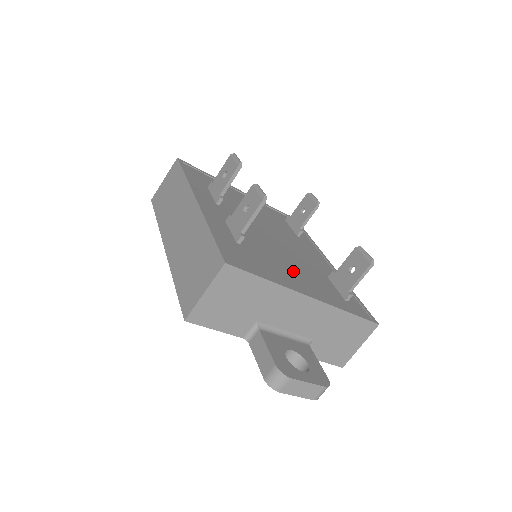
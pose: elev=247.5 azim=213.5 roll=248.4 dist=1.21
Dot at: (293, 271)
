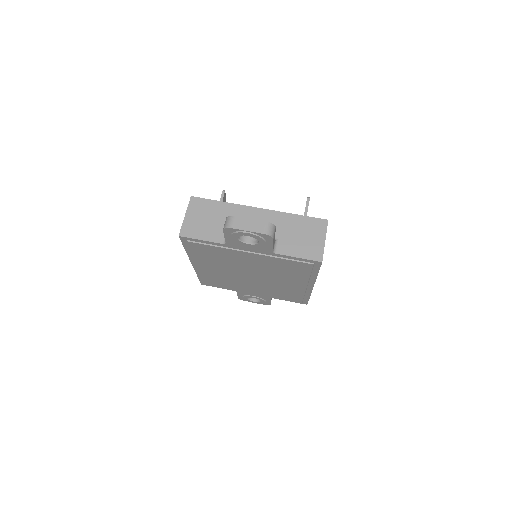
Dot at: occluded
